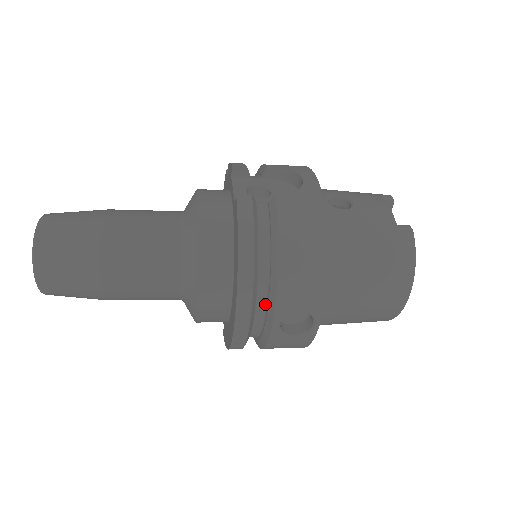
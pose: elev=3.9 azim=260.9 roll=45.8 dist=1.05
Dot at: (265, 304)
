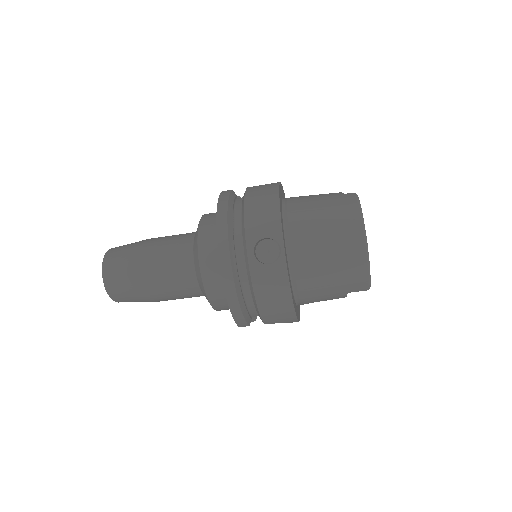
Dot at: (242, 243)
